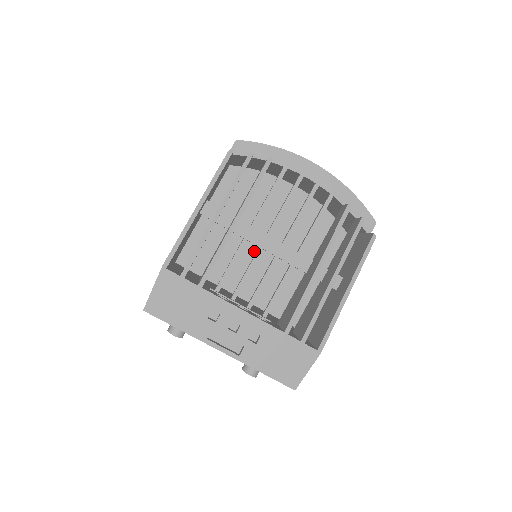
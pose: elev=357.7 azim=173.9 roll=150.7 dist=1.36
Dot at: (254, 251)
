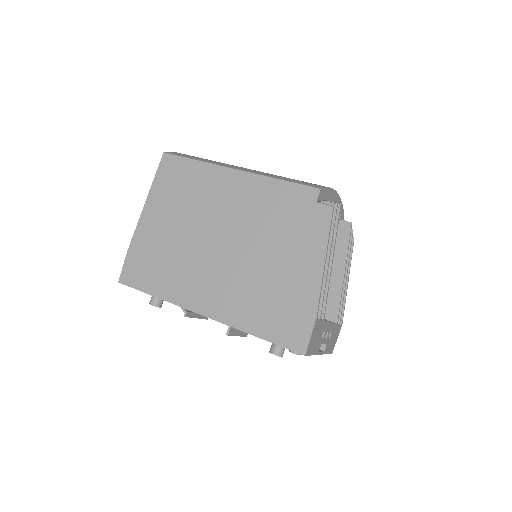
Dot at: occluded
